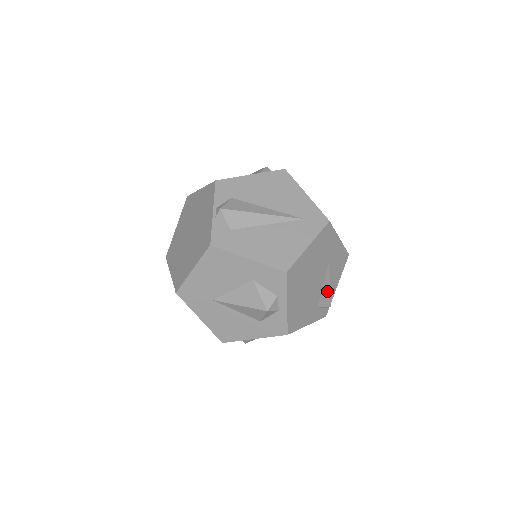
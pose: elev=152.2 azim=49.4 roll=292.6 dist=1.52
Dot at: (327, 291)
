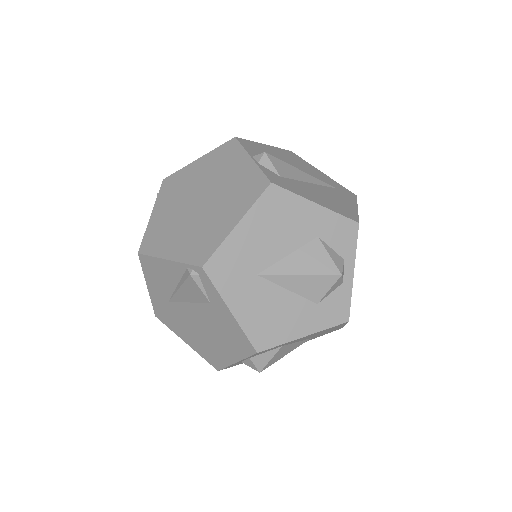
Dot at: occluded
